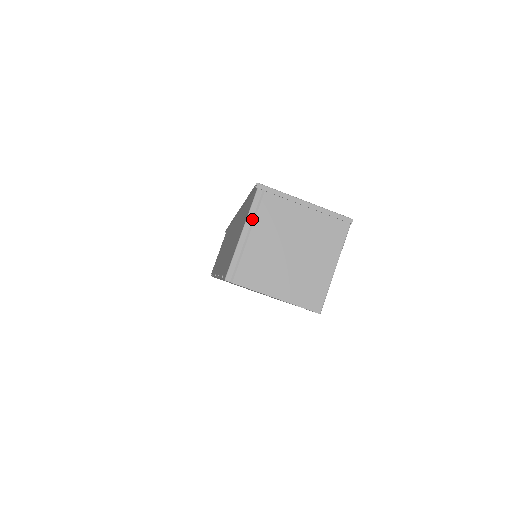
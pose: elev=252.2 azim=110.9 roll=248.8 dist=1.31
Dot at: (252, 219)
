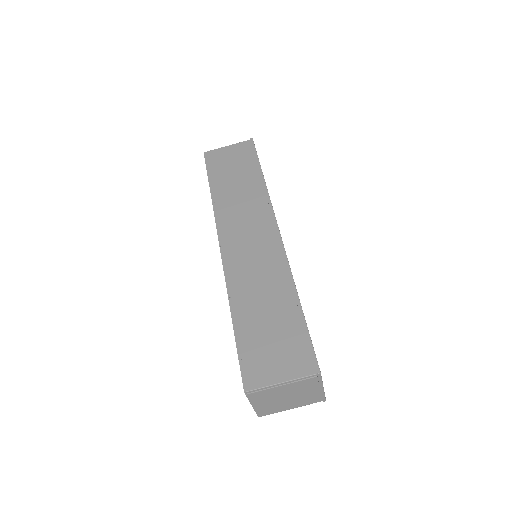
Dot at: (294, 381)
